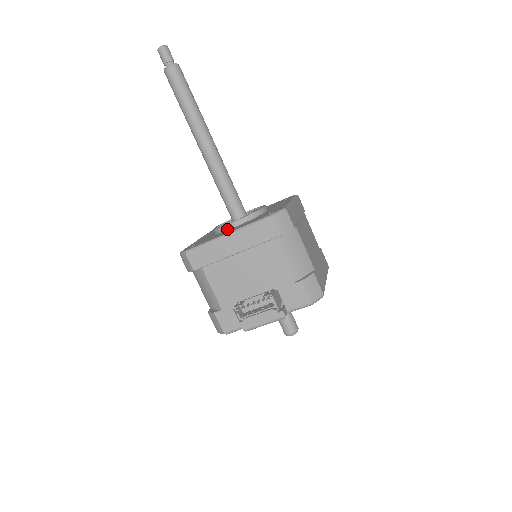
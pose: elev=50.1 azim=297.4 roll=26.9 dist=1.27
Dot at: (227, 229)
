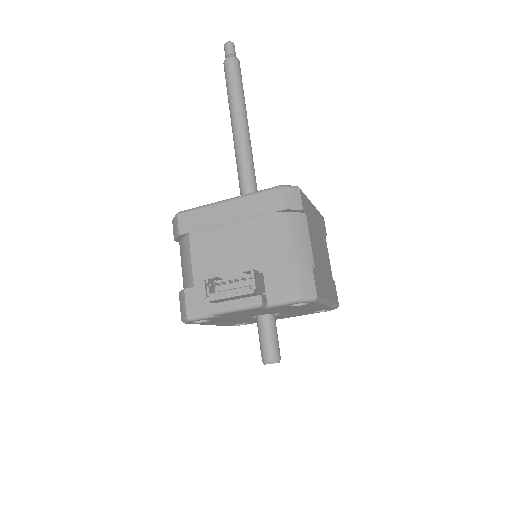
Dot at: occluded
